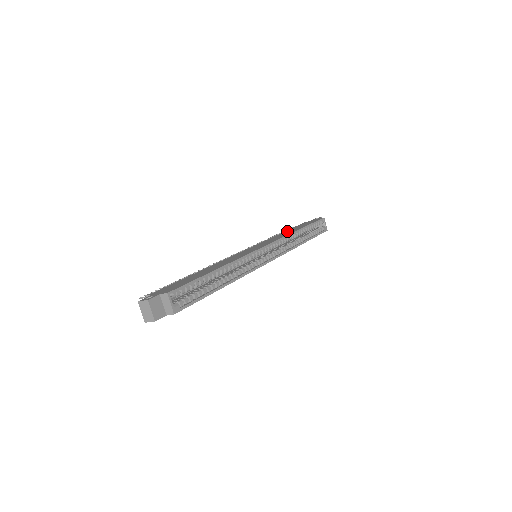
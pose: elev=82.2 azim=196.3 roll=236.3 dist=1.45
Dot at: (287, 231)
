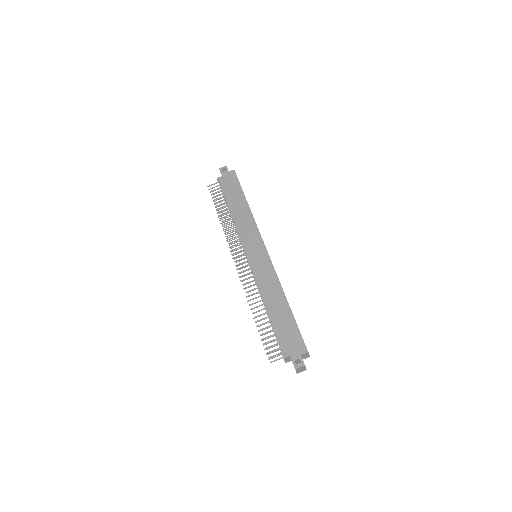
Dot at: (234, 207)
